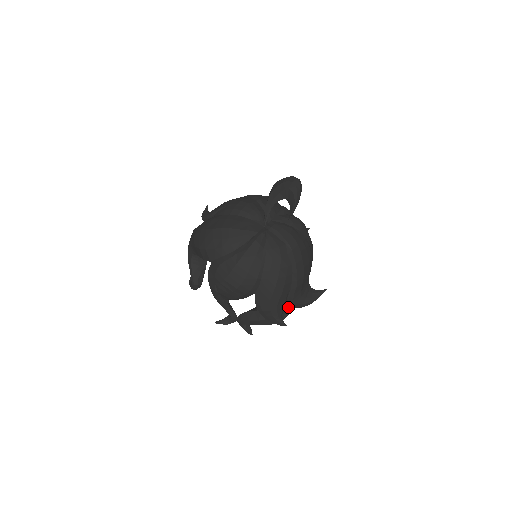
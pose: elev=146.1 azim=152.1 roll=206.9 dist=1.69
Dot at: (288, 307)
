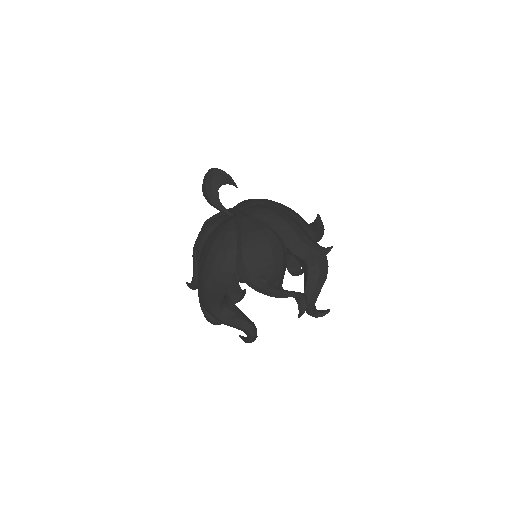
Dot at: occluded
